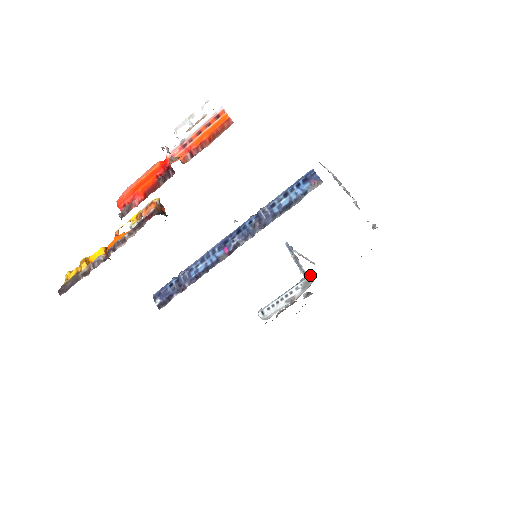
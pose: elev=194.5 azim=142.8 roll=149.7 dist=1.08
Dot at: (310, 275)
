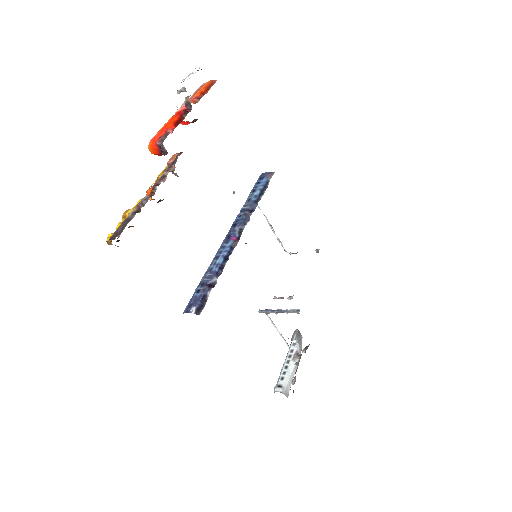
Dot at: (296, 329)
